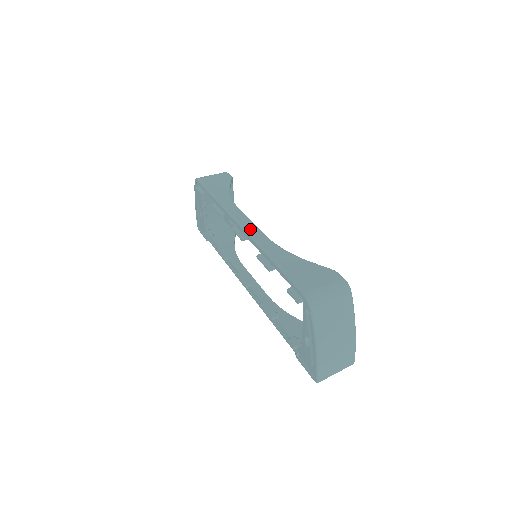
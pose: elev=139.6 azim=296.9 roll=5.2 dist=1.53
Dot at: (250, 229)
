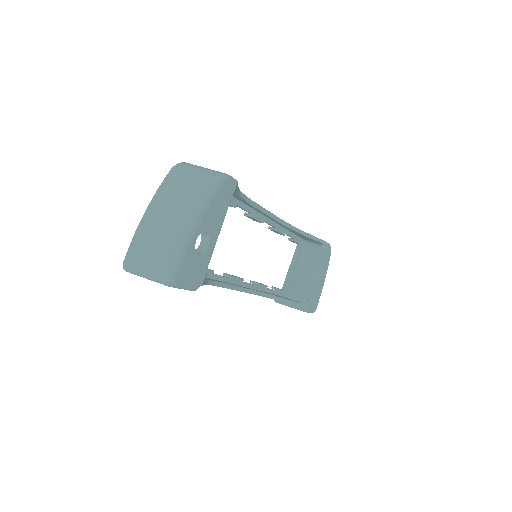
Dot at: occluded
